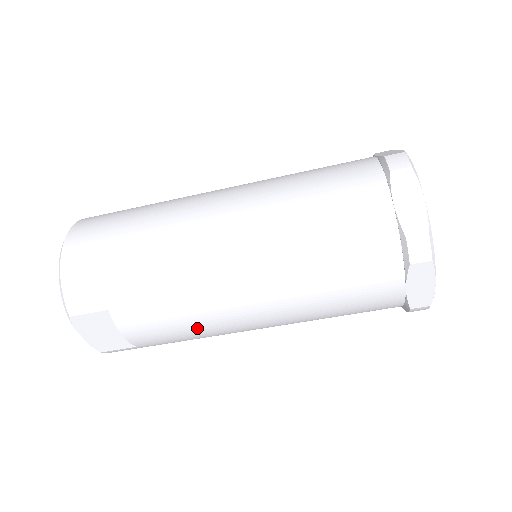
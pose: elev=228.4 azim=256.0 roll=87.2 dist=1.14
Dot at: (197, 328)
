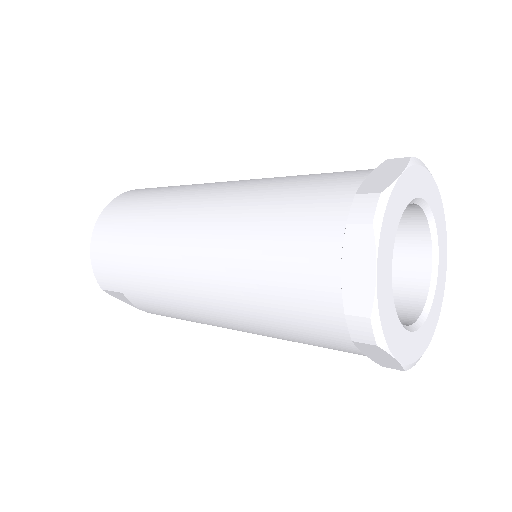
Dot at: (192, 321)
